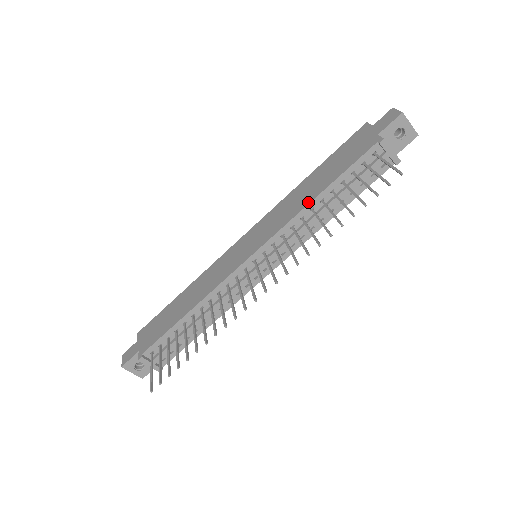
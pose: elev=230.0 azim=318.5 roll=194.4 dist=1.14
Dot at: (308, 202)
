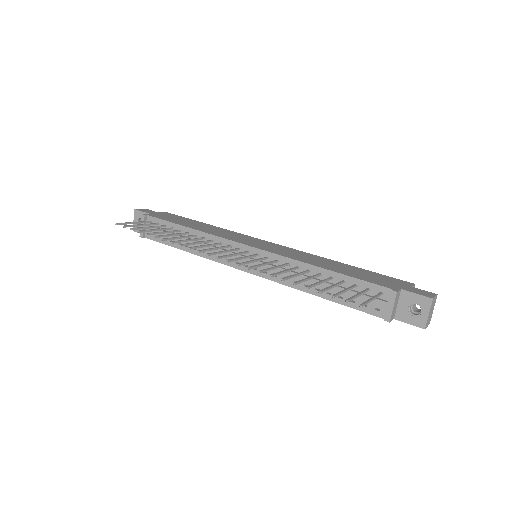
Dot at: (313, 264)
